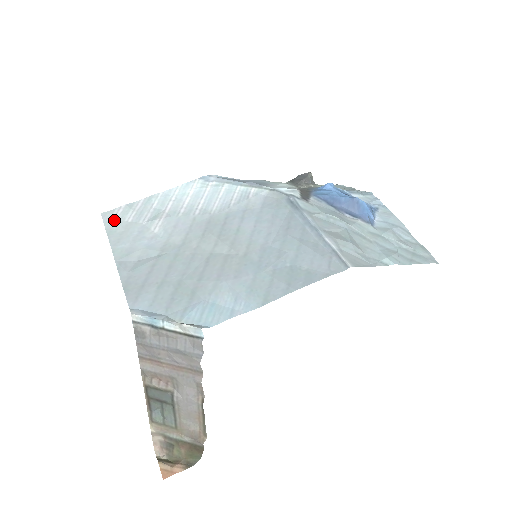
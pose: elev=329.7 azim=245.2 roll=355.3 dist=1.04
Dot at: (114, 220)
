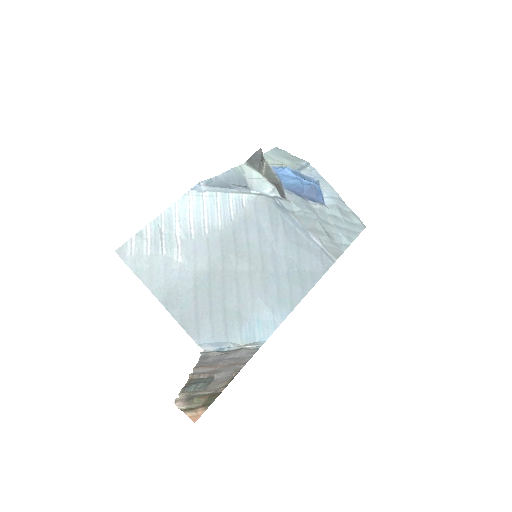
Dot at: (133, 256)
